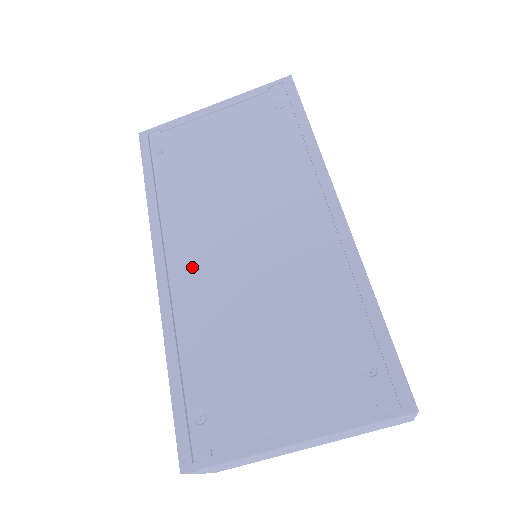
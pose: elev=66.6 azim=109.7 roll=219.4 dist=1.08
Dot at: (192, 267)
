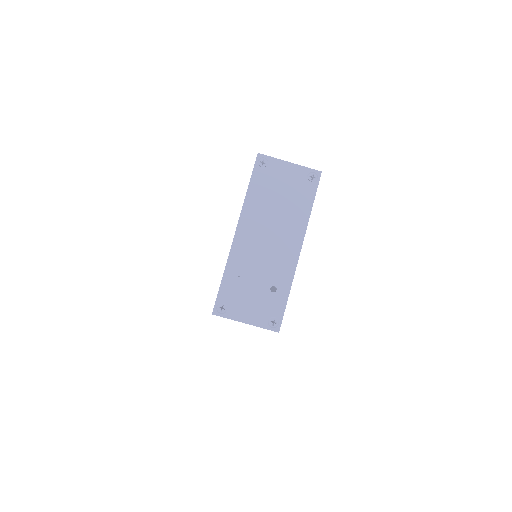
Dot at: occluded
